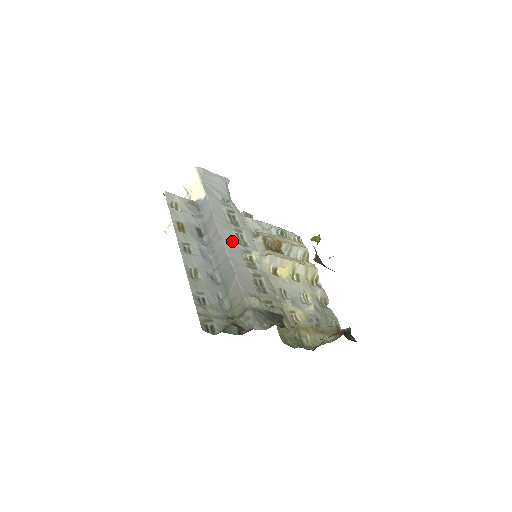
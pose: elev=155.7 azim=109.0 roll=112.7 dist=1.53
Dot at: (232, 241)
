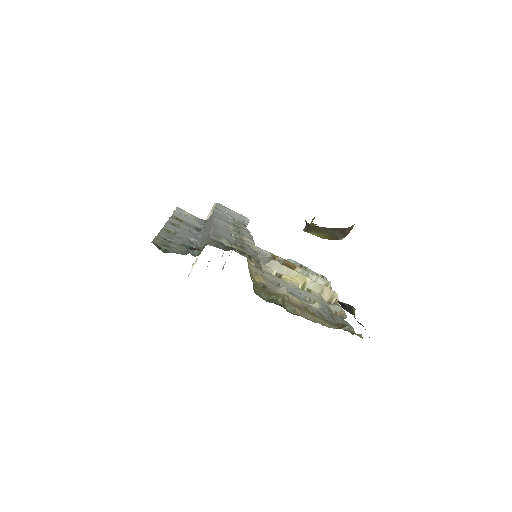
Dot at: (224, 225)
